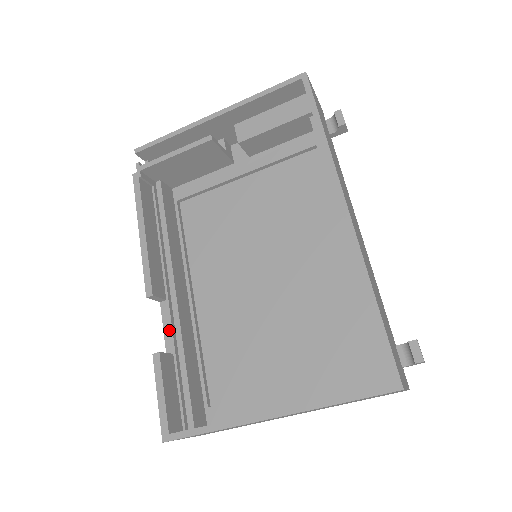
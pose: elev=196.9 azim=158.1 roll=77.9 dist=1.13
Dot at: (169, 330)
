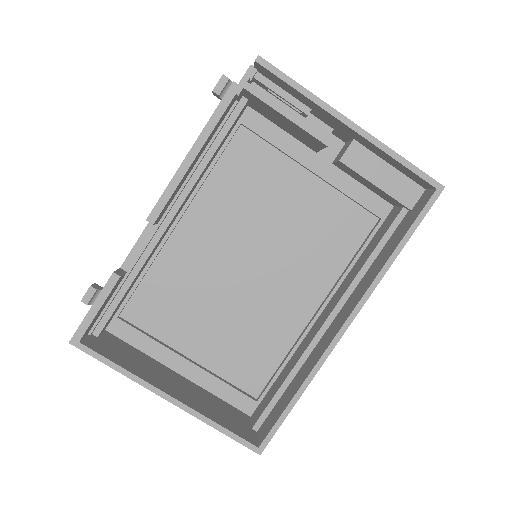
Dot at: (139, 251)
